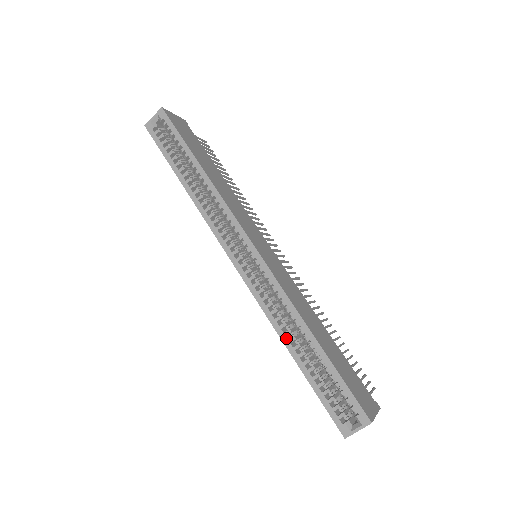
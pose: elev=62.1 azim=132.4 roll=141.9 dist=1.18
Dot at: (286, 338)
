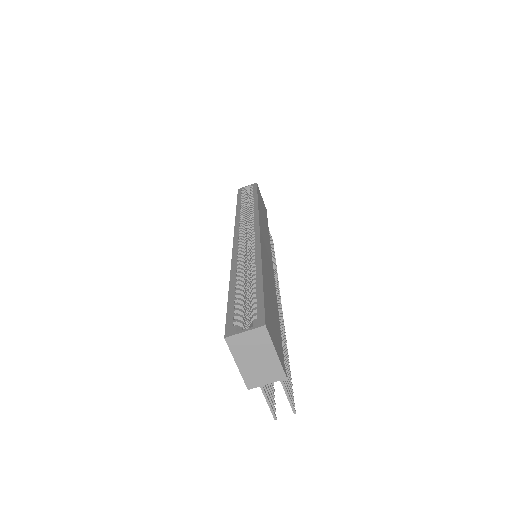
Dot at: (236, 271)
